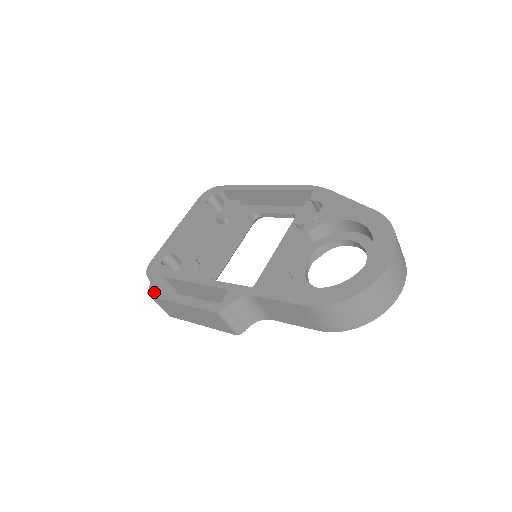
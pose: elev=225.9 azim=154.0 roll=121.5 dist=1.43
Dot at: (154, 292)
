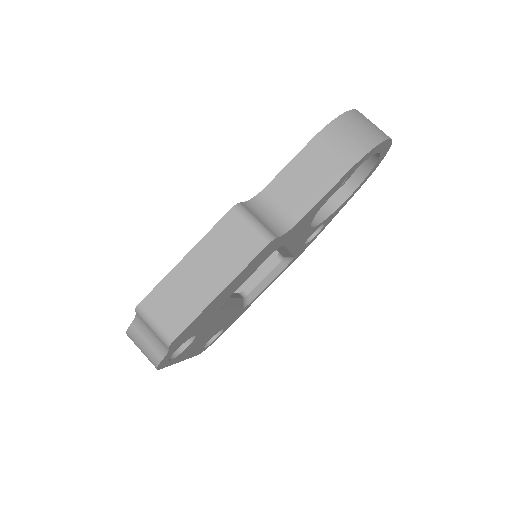
Dot at: (144, 300)
